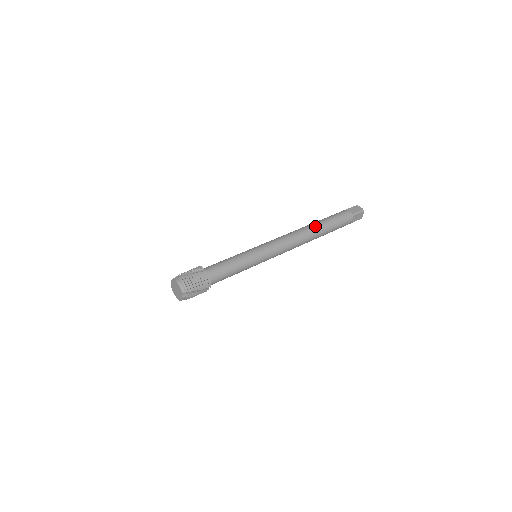
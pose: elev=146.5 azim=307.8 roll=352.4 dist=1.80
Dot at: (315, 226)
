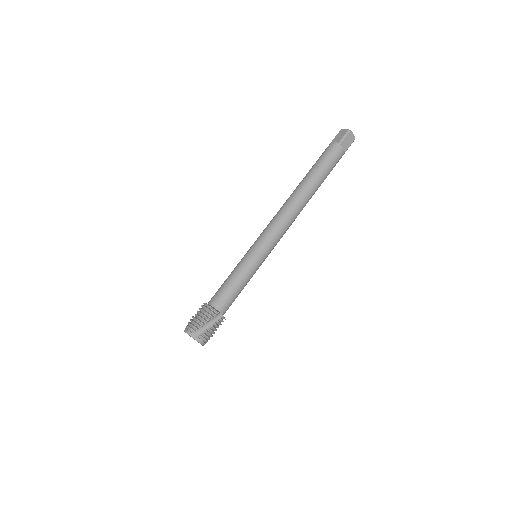
Dot at: (312, 193)
